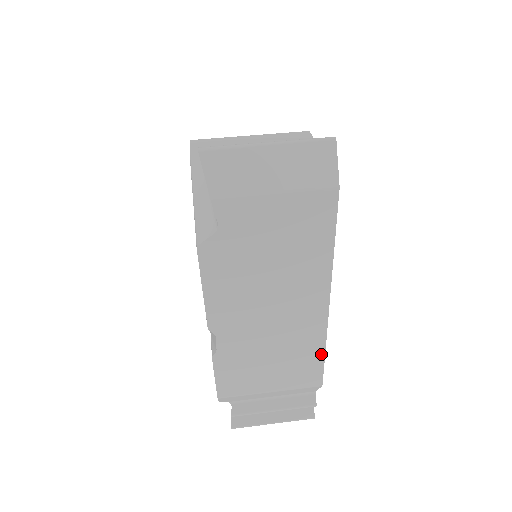
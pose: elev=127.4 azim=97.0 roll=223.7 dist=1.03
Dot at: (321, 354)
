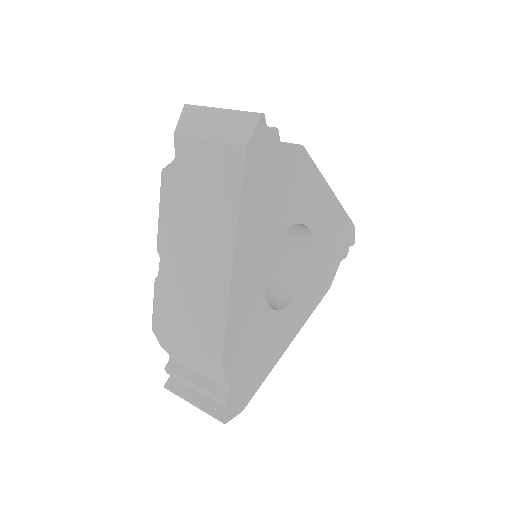
Dot at: (223, 321)
